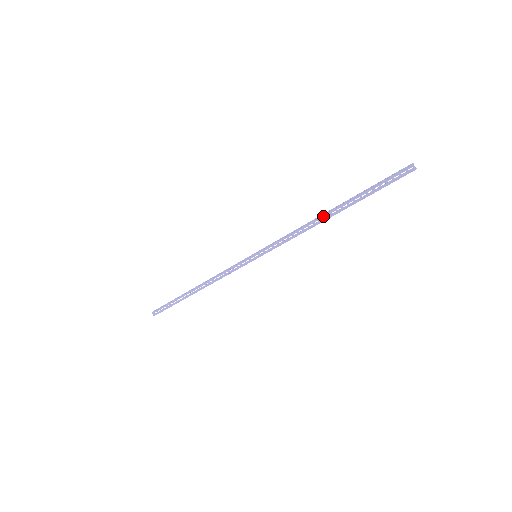
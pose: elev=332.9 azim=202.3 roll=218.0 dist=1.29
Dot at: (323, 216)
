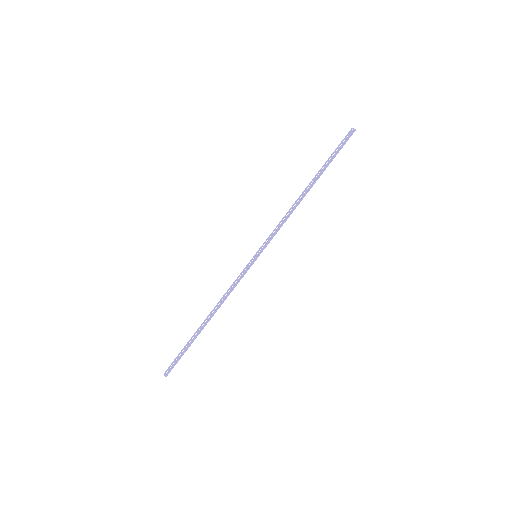
Dot at: (302, 194)
